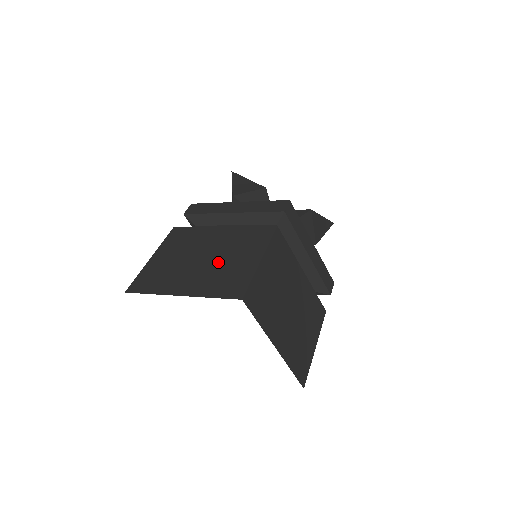
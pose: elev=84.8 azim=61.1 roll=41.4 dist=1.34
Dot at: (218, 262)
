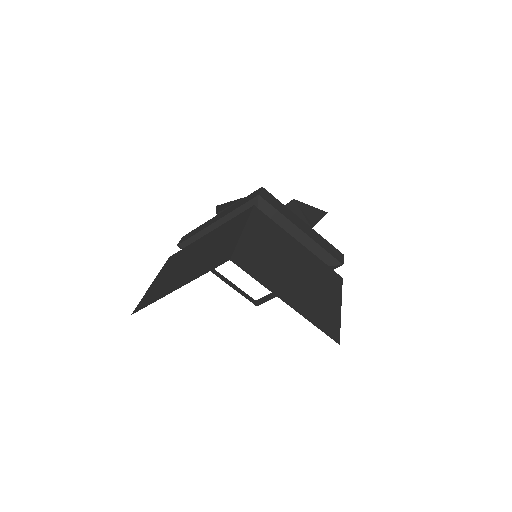
Dot at: (207, 252)
